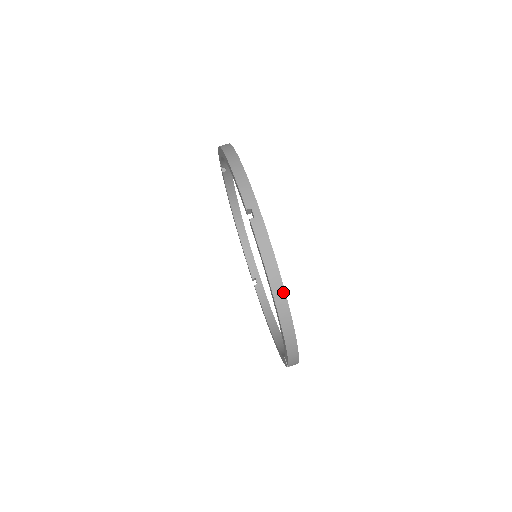
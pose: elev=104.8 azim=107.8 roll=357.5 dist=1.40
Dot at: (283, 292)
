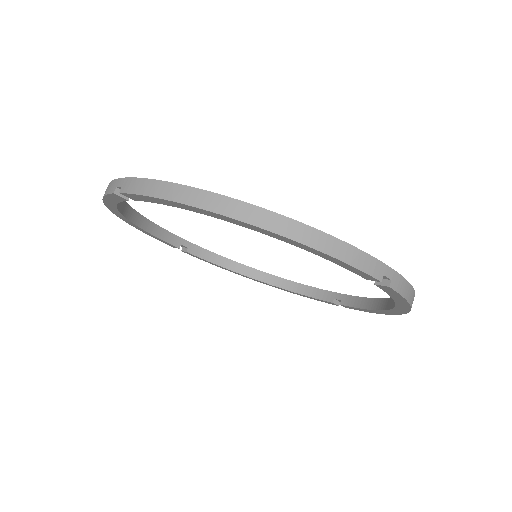
Dot at: occluded
